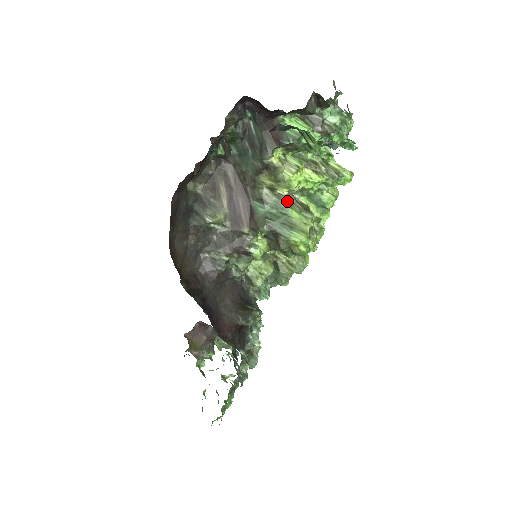
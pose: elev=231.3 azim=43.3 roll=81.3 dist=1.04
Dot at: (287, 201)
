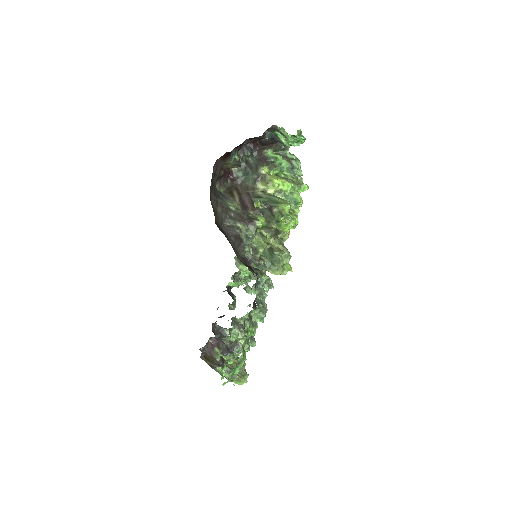
Dot at: (274, 196)
